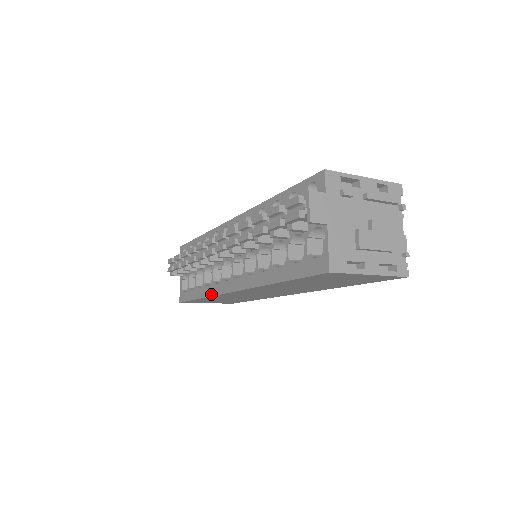
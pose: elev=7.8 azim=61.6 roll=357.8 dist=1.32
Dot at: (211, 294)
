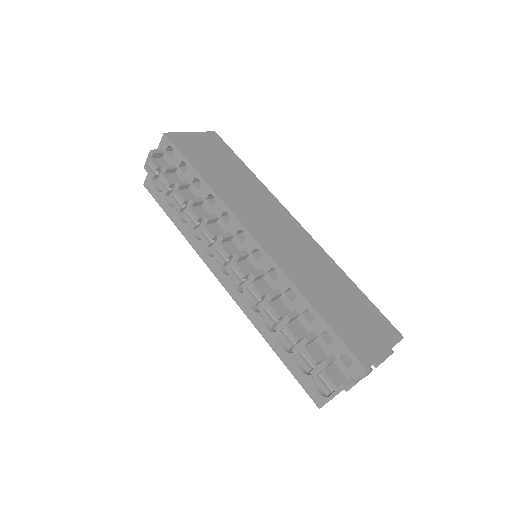
Dot at: (195, 249)
